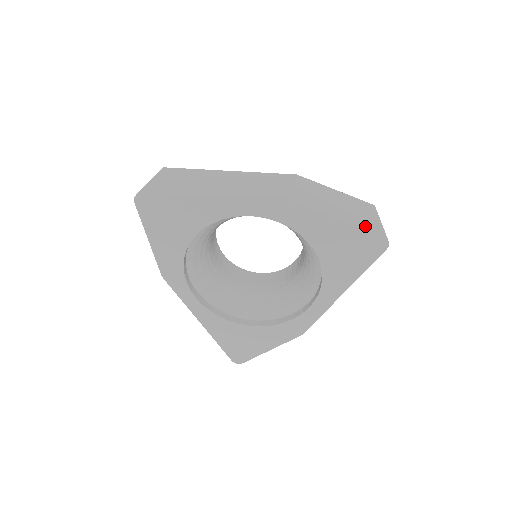
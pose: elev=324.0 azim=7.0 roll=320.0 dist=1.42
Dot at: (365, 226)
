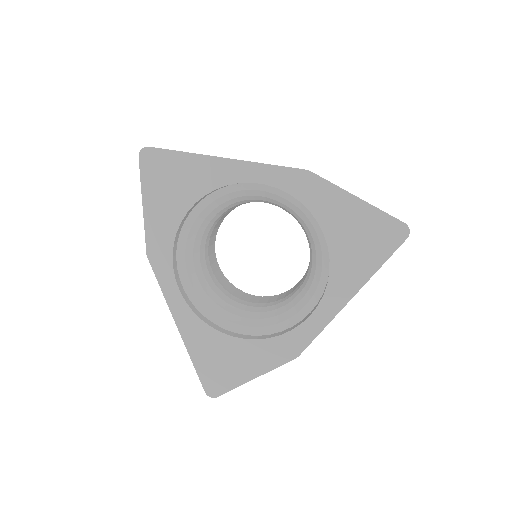
Dot at: occluded
